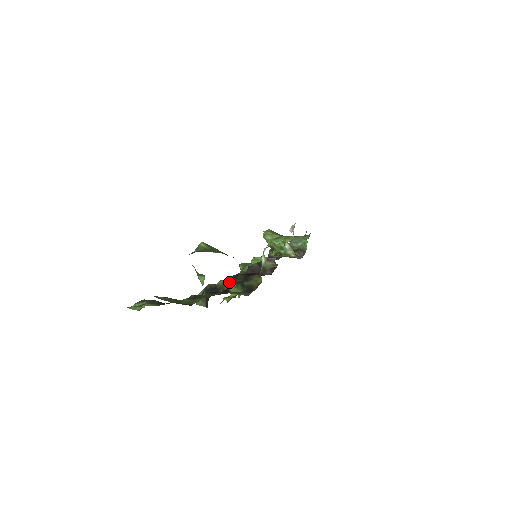
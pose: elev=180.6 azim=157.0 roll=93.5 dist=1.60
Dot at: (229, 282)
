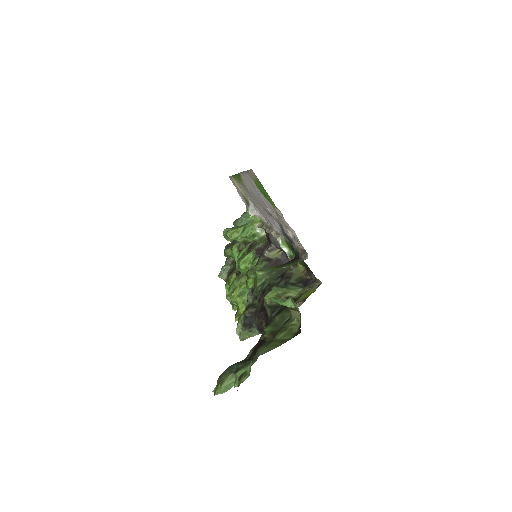
Dot at: (276, 292)
